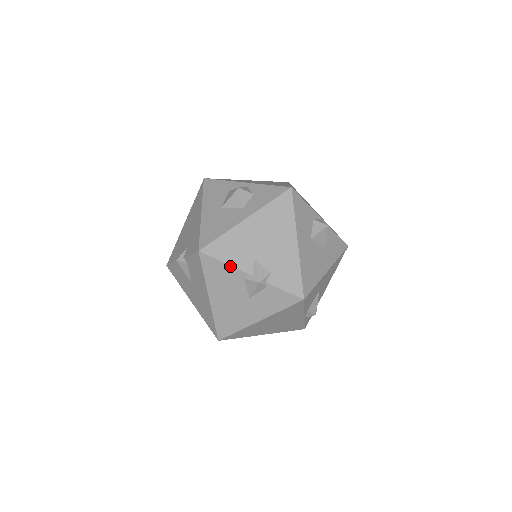
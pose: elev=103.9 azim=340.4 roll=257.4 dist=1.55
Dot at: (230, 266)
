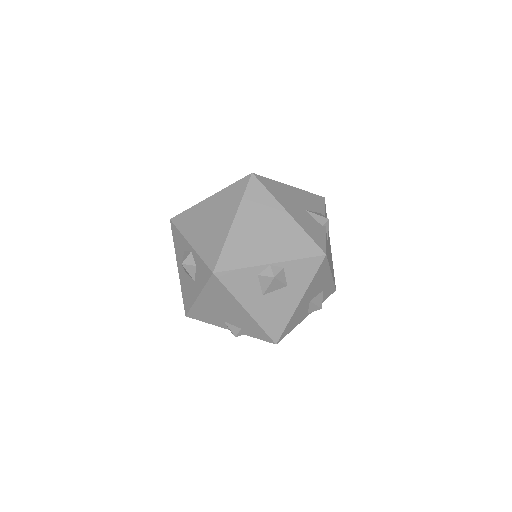
Dot at: occluded
